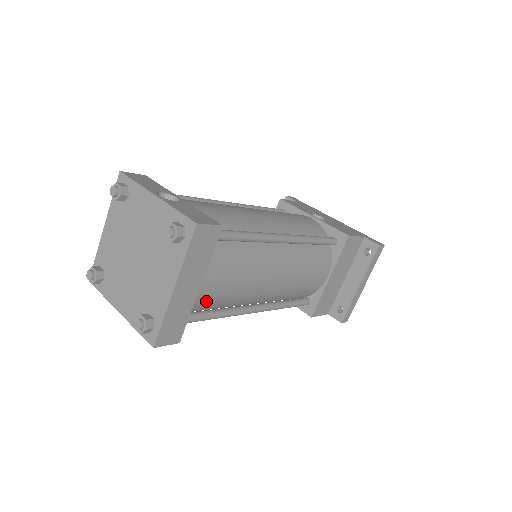
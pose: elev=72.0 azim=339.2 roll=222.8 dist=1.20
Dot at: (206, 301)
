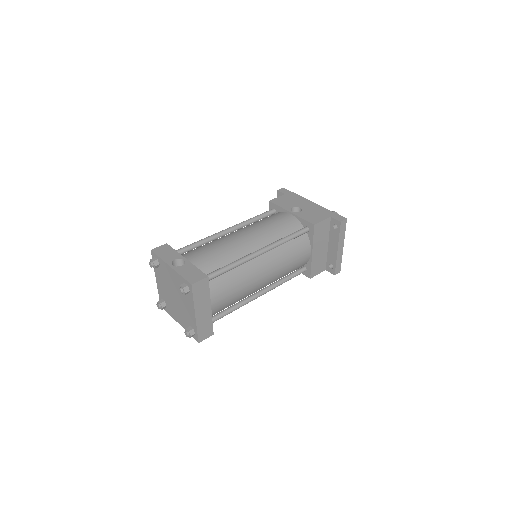
Dot at: (221, 308)
